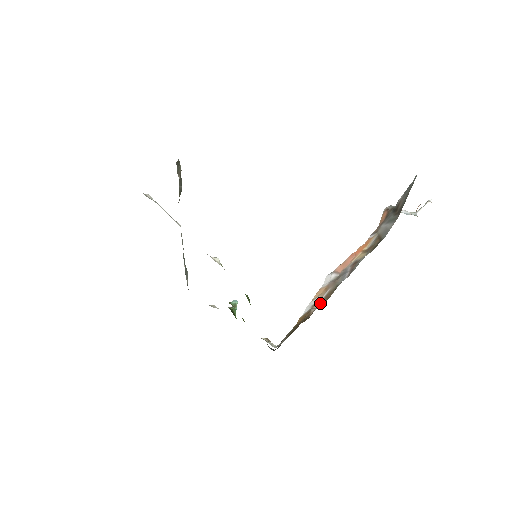
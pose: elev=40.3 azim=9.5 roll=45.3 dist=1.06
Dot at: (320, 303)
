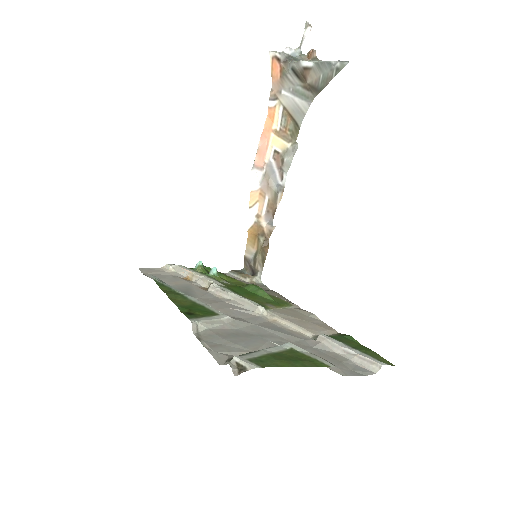
Dot at: (266, 215)
